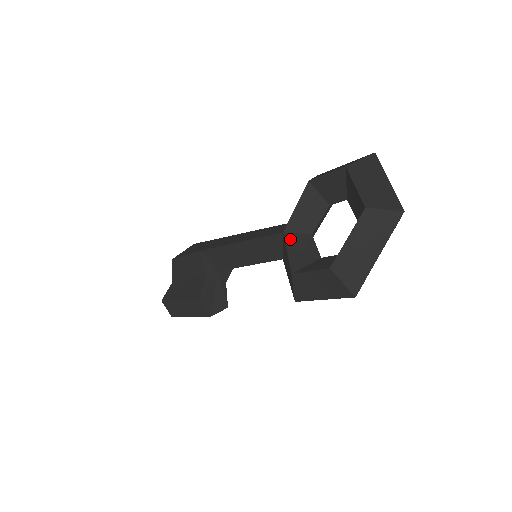
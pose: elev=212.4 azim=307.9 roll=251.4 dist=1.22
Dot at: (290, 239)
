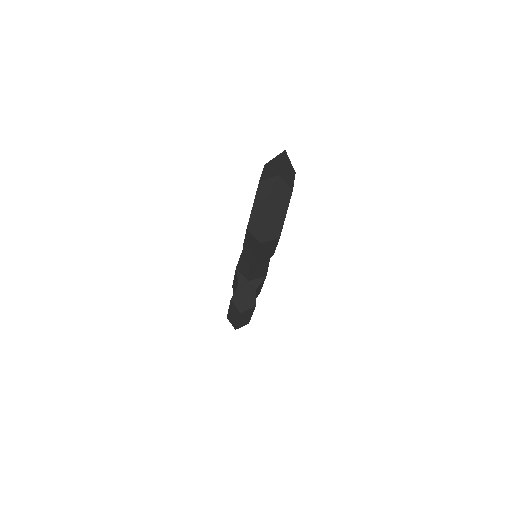
Dot at: occluded
